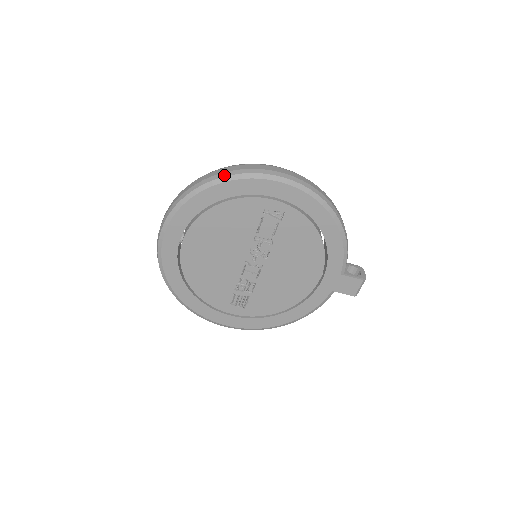
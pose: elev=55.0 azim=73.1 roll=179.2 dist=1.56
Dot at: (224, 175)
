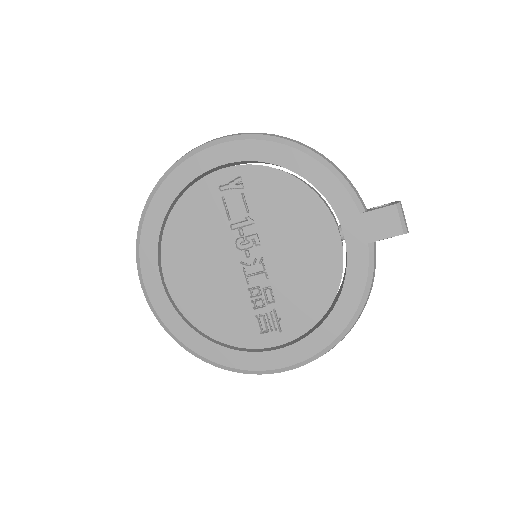
Dot at: (161, 177)
